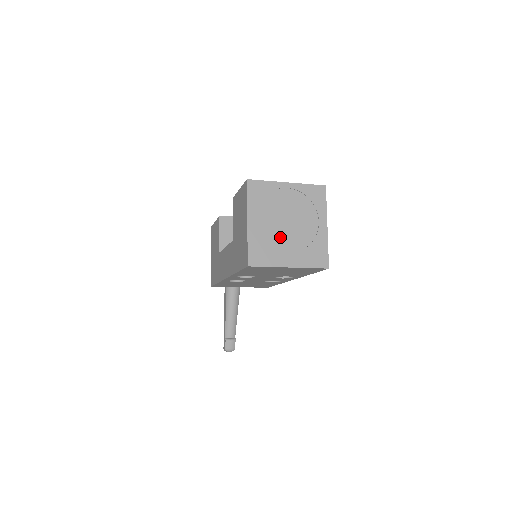
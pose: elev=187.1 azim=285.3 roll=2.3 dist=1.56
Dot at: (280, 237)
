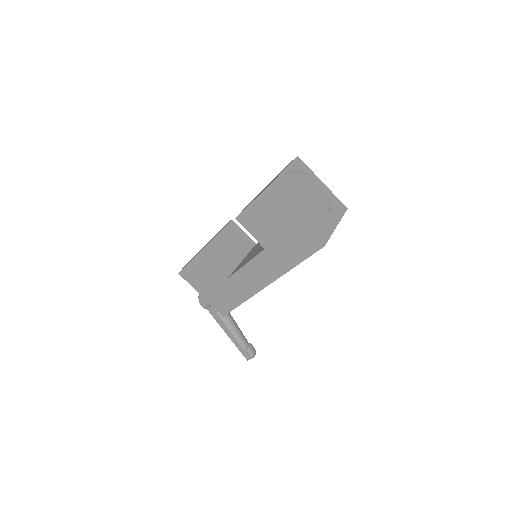
Dot at: (315, 211)
